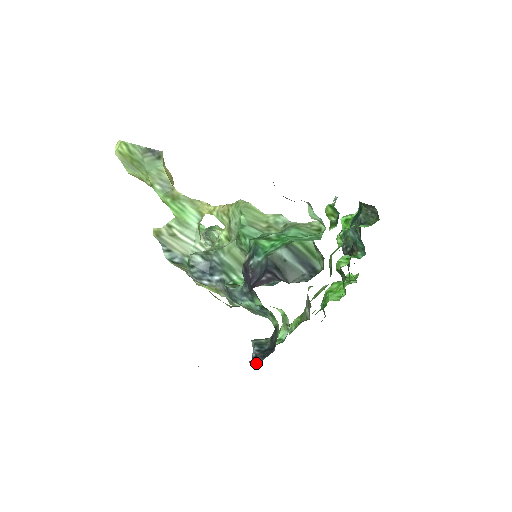
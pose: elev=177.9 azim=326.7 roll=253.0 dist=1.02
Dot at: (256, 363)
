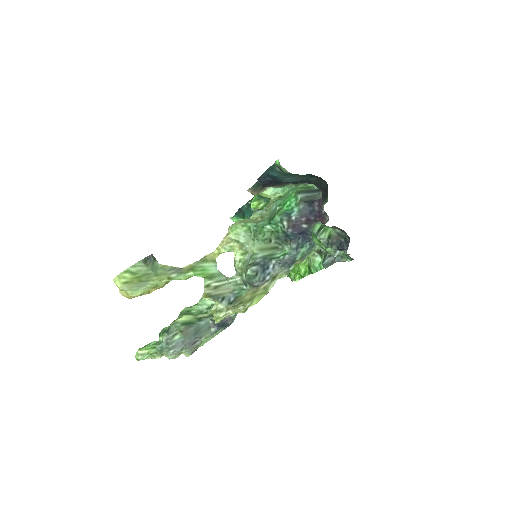
Dot at: occluded
